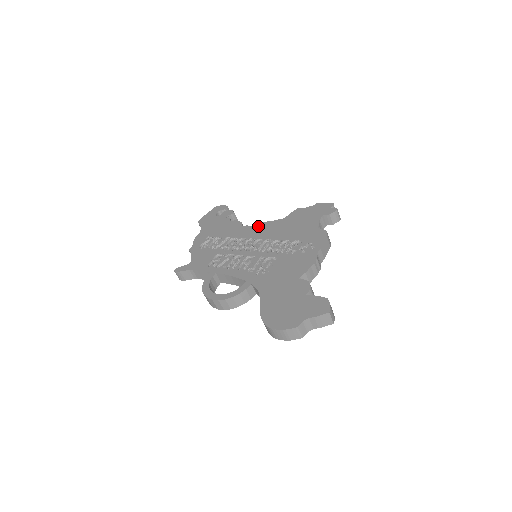
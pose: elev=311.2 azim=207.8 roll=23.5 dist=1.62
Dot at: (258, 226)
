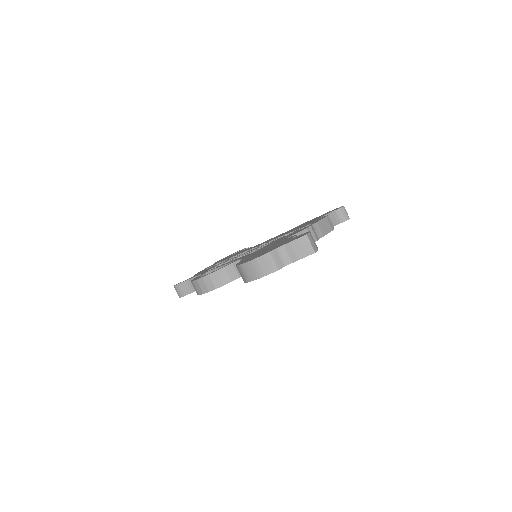
Dot at: (265, 241)
